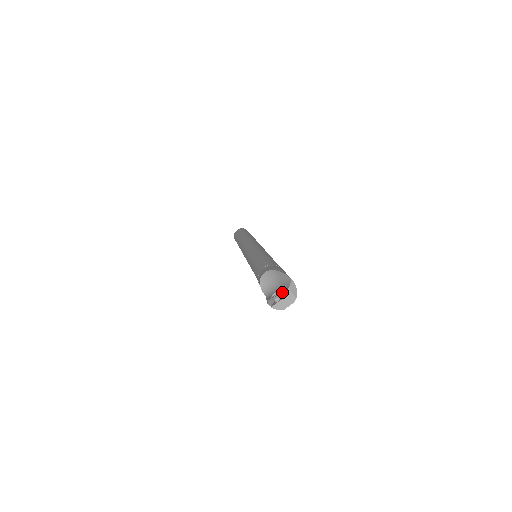
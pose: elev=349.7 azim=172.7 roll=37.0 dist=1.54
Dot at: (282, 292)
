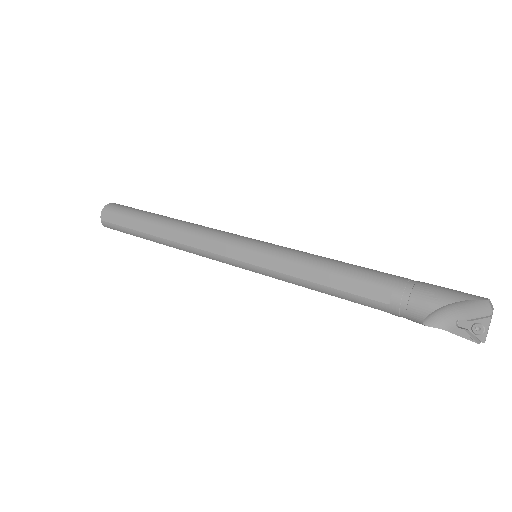
Dot at: (480, 318)
